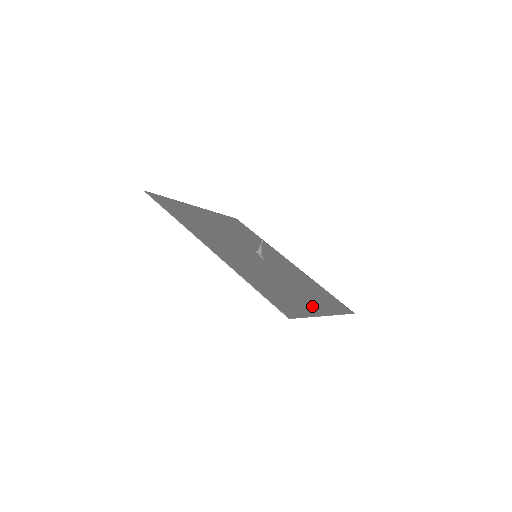
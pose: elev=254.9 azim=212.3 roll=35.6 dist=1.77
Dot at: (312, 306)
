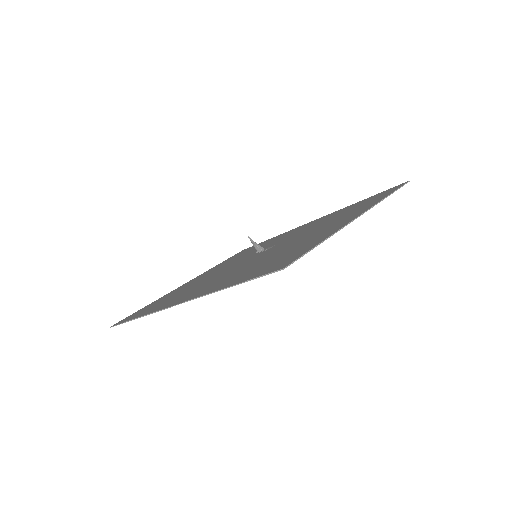
Dot at: occluded
